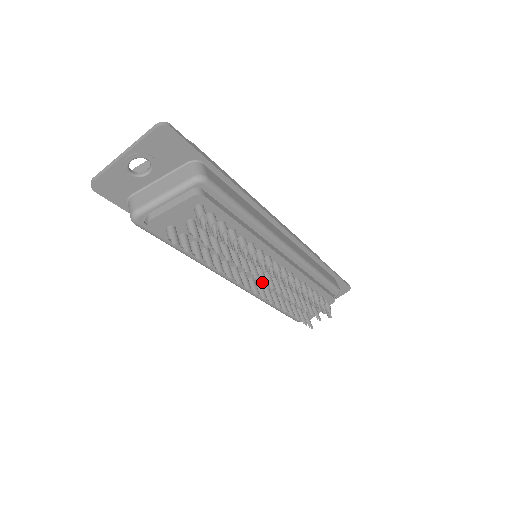
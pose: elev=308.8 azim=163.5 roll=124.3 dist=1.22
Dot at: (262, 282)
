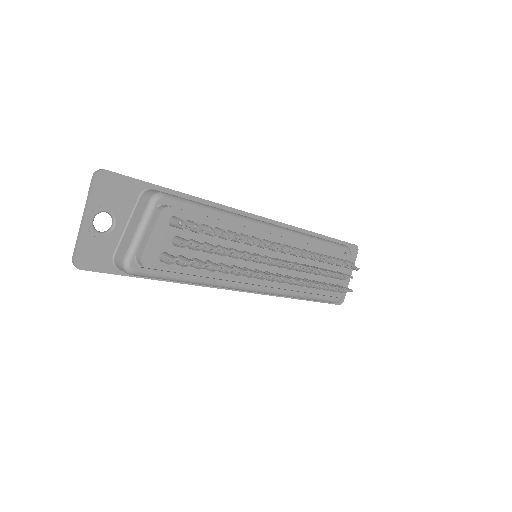
Dot at: occluded
